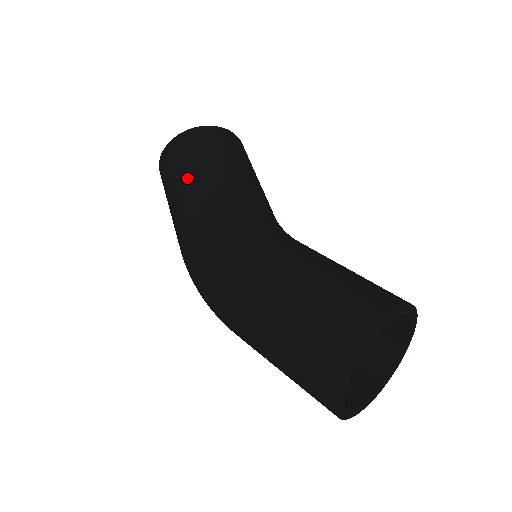
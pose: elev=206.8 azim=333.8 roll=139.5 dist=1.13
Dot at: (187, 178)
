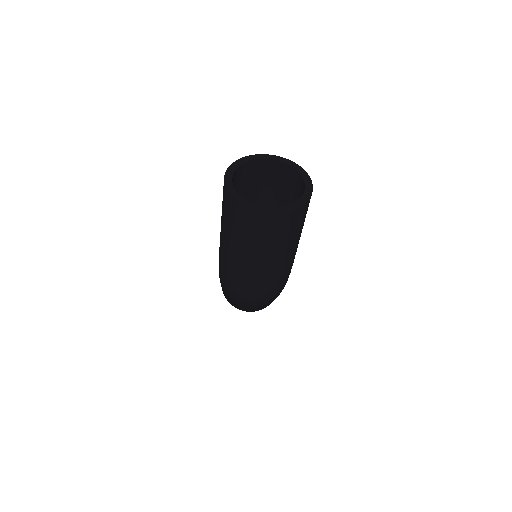
Dot at: occluded
